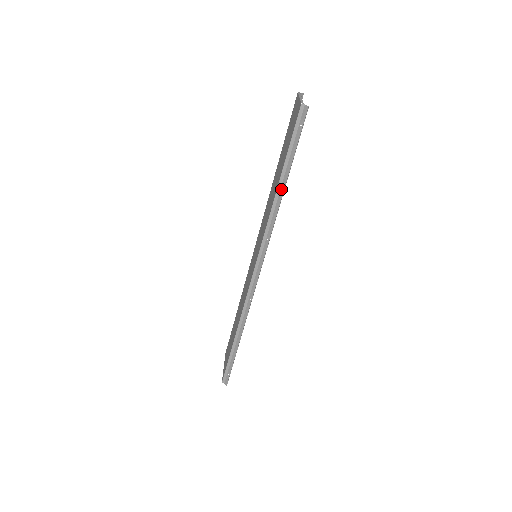
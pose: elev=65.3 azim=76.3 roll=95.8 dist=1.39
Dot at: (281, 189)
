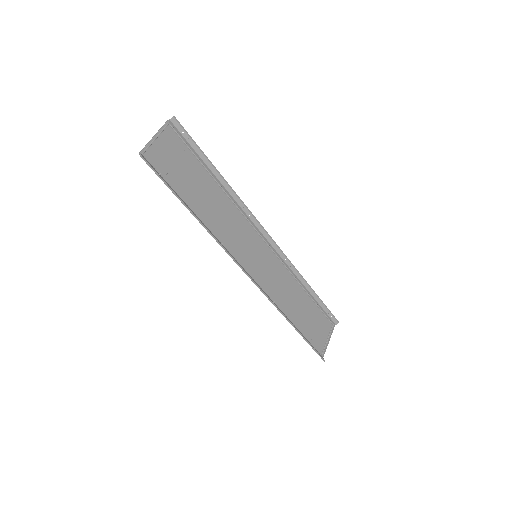
Dot at: (195, 215)
